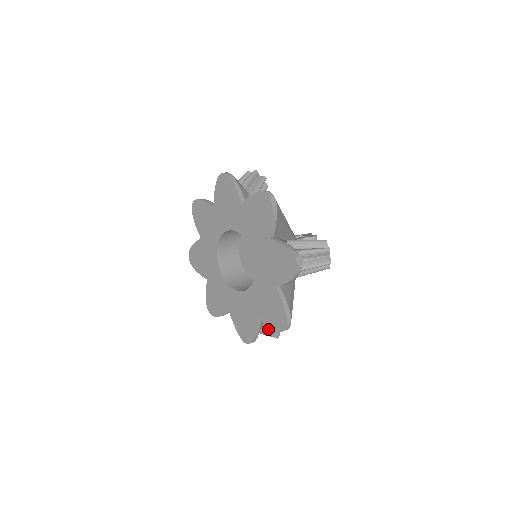
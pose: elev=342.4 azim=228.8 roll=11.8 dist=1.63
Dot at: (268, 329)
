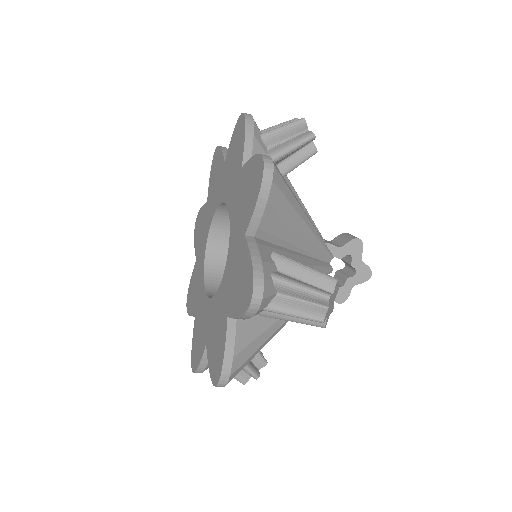
Dot at: (294, 280)
